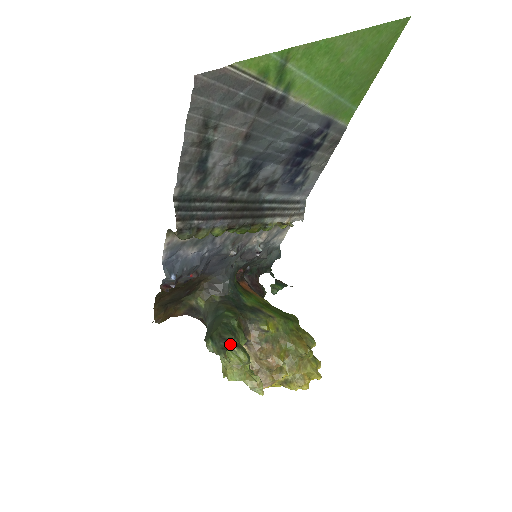
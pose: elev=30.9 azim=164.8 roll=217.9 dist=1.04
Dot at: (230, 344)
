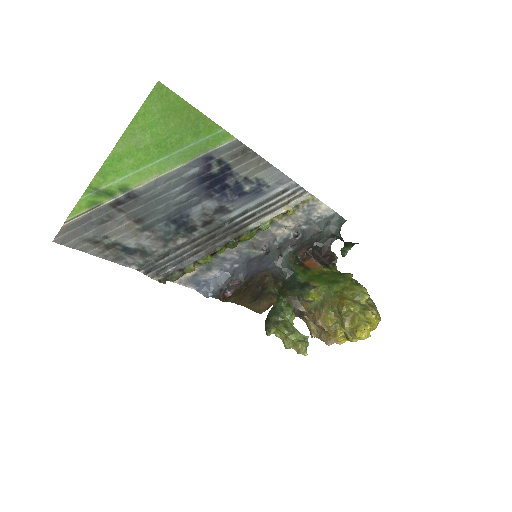
Dot at: (272, 324)
